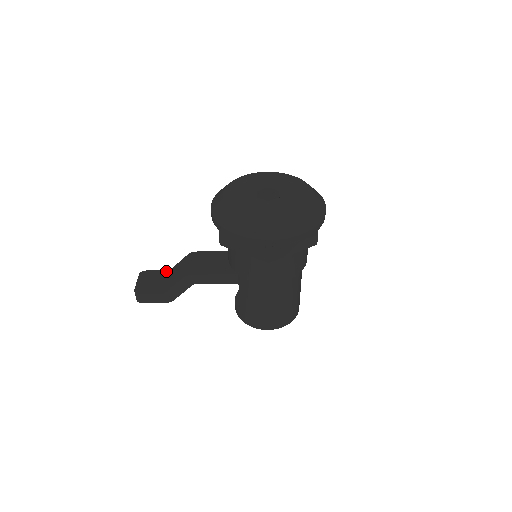
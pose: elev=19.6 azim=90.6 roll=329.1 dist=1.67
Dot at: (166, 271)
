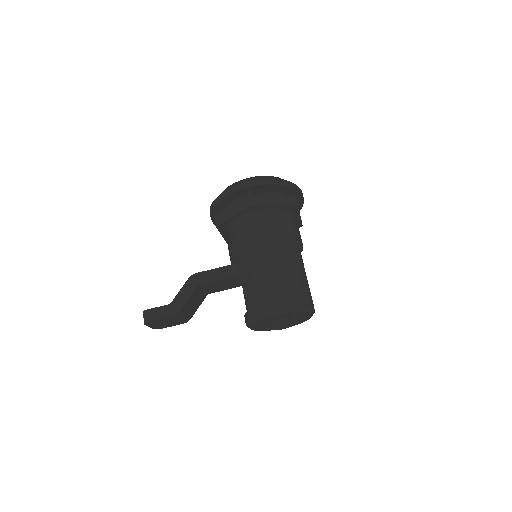
Dot at: occluded
